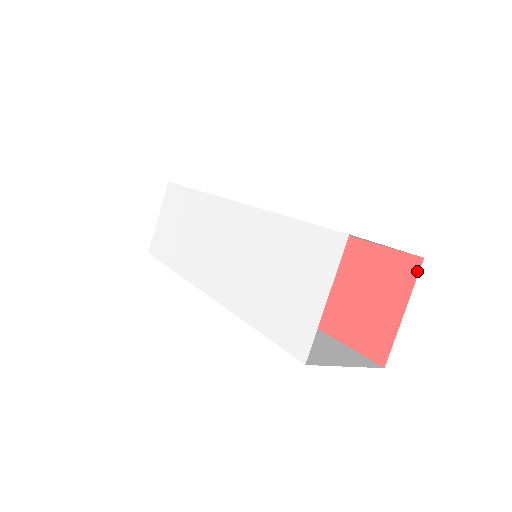
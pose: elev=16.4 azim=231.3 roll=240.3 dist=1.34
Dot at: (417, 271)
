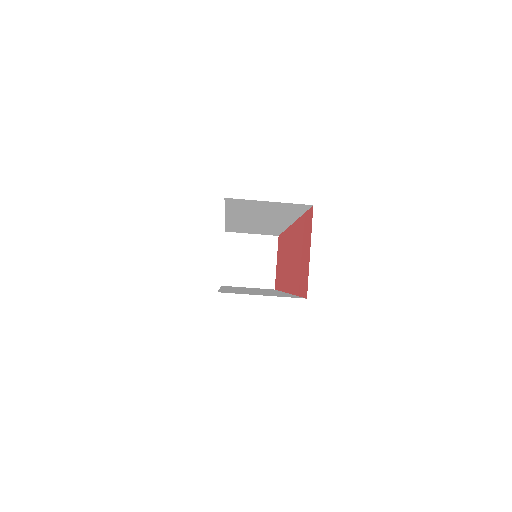
Dot at: (312, 217)
